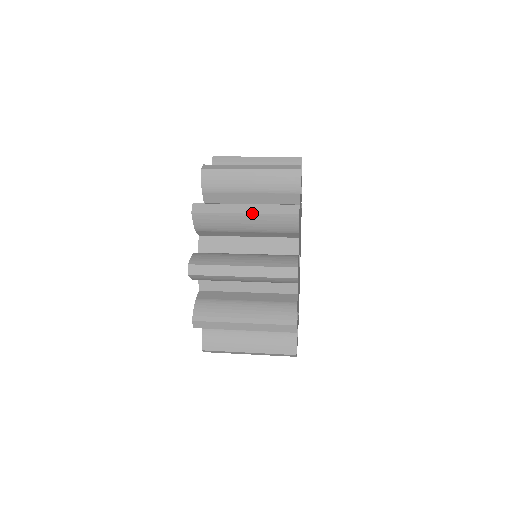
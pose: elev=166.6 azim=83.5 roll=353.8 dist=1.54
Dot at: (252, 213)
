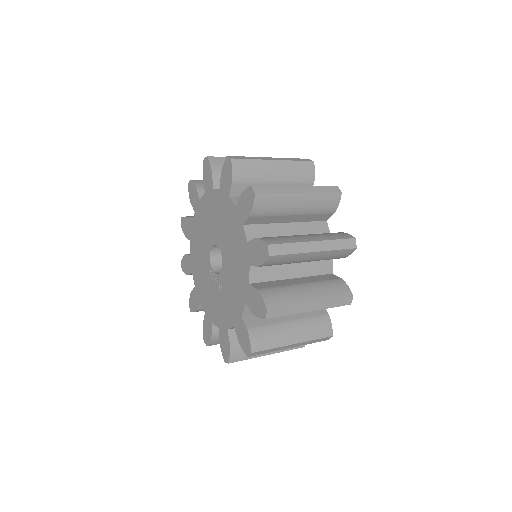
Dot at: (322, 251)
